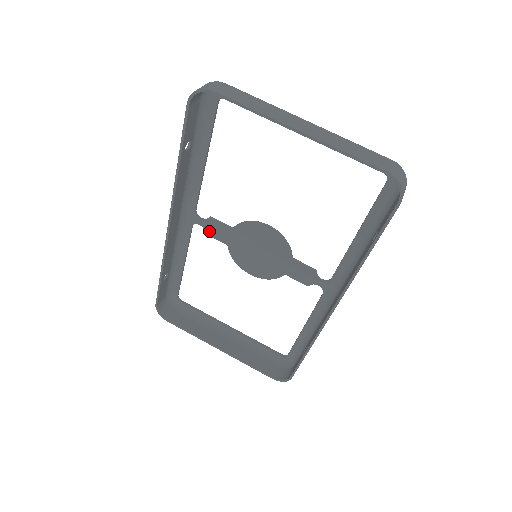
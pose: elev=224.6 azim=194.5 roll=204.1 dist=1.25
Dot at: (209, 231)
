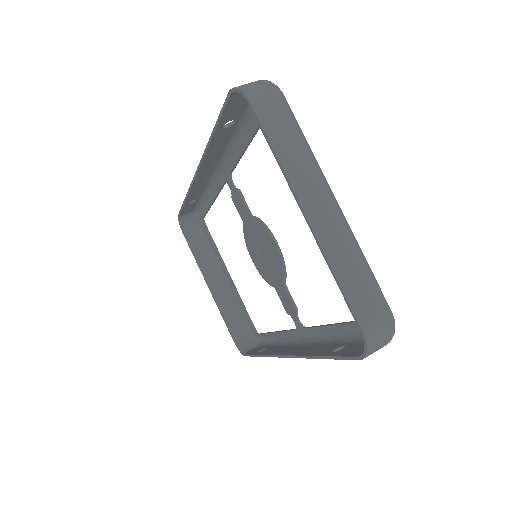
Dot at: (235, 199)
